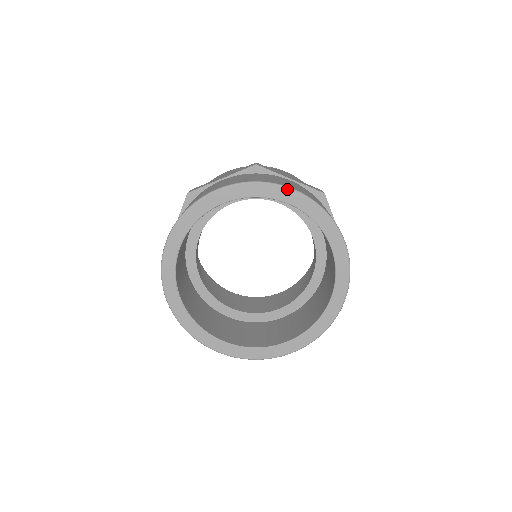
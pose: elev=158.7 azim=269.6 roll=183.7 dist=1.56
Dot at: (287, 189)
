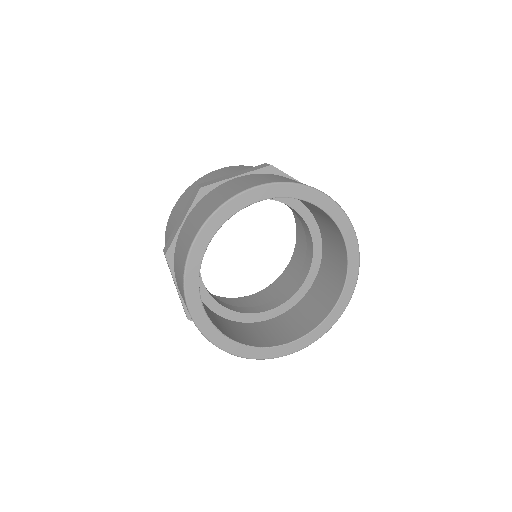
Dot at: (318, 192)
